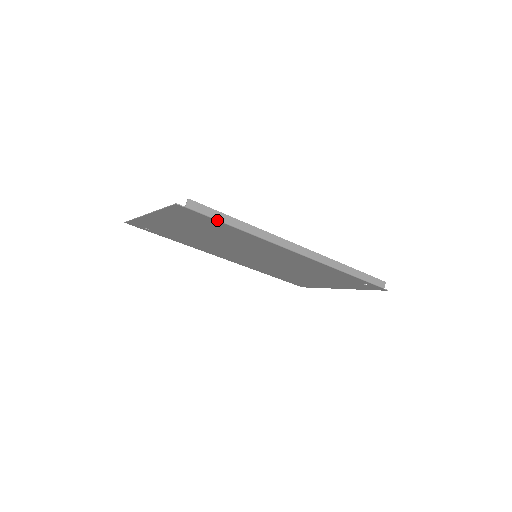
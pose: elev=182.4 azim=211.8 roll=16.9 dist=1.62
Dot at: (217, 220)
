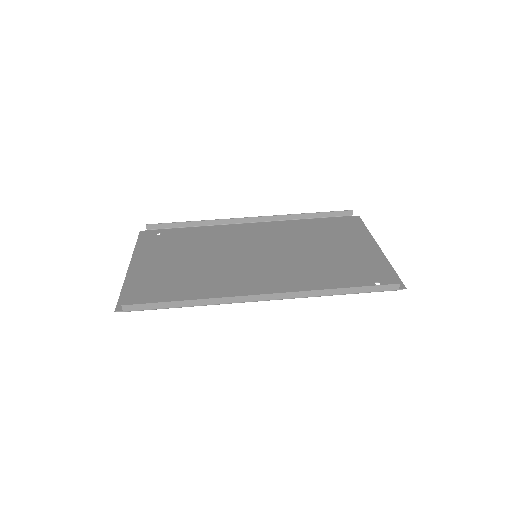
Dot at: occluded
